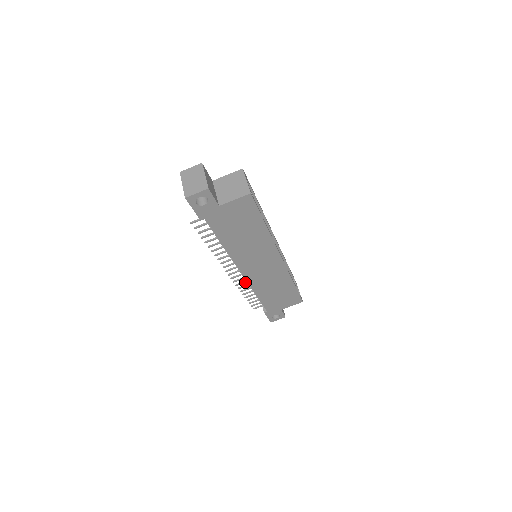
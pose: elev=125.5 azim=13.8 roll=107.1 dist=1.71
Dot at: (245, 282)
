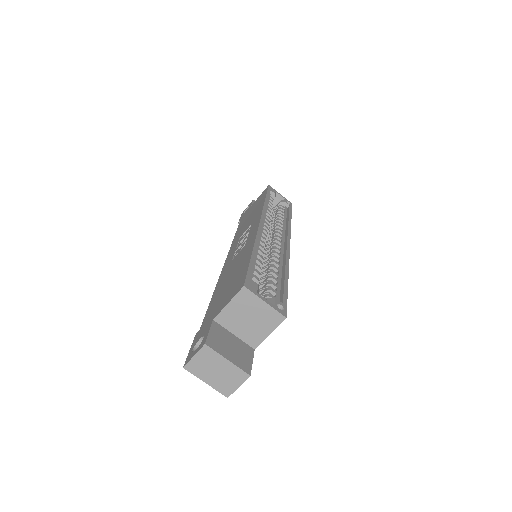
Dot at: occluded
